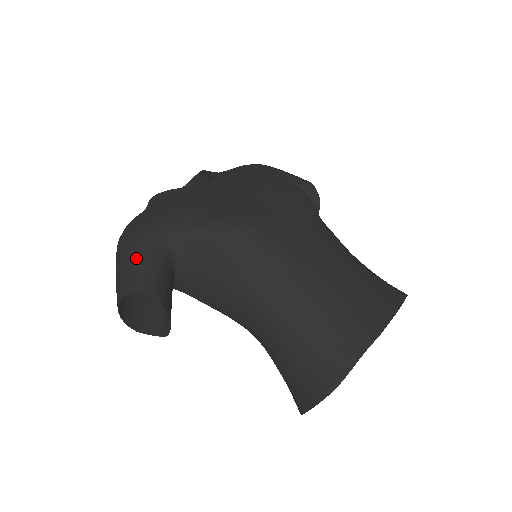
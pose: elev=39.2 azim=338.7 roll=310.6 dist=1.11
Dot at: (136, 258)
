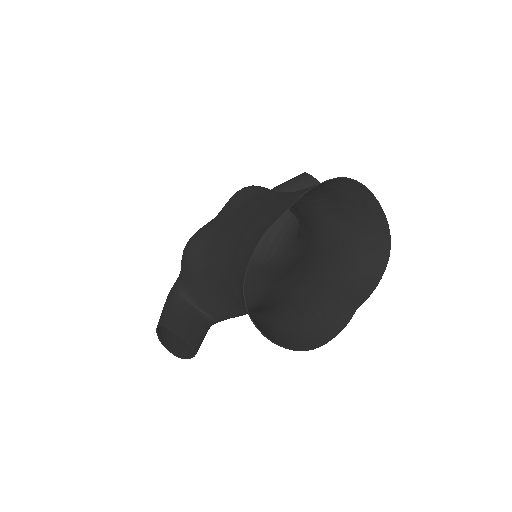
Dot at: occluded
